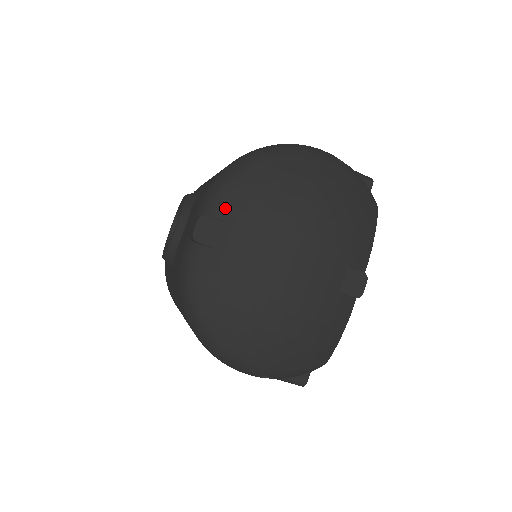
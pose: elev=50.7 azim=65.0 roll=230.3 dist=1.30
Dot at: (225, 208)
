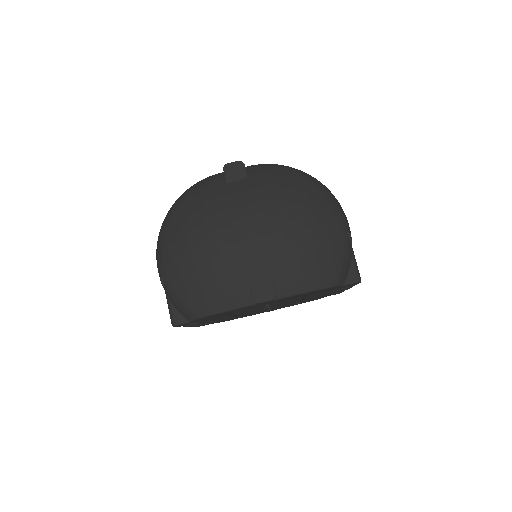
Dot at: (257, 173)
